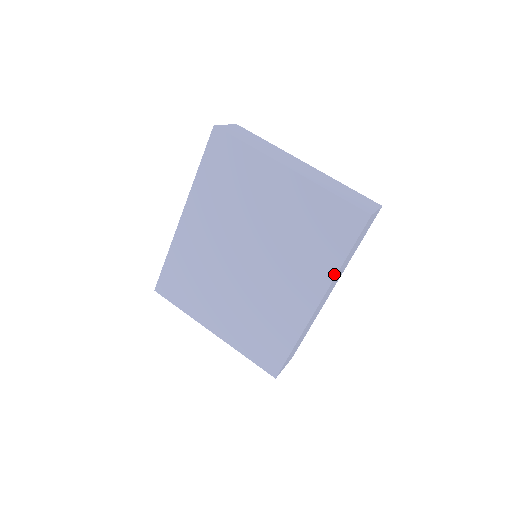
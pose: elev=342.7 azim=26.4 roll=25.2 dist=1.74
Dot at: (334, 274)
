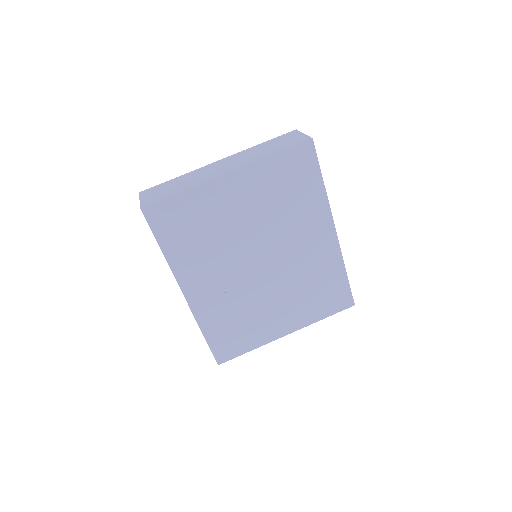
Dot at: (326, 201)
